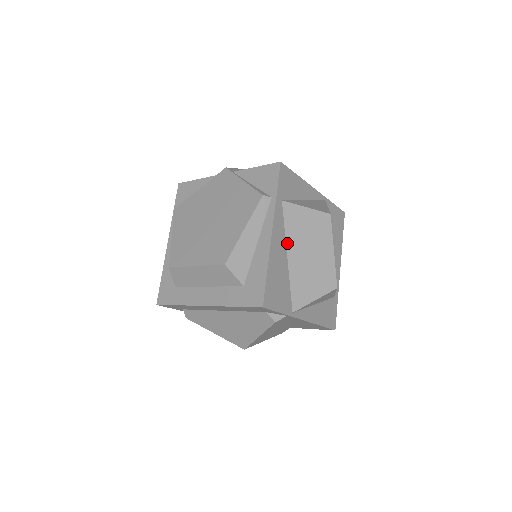
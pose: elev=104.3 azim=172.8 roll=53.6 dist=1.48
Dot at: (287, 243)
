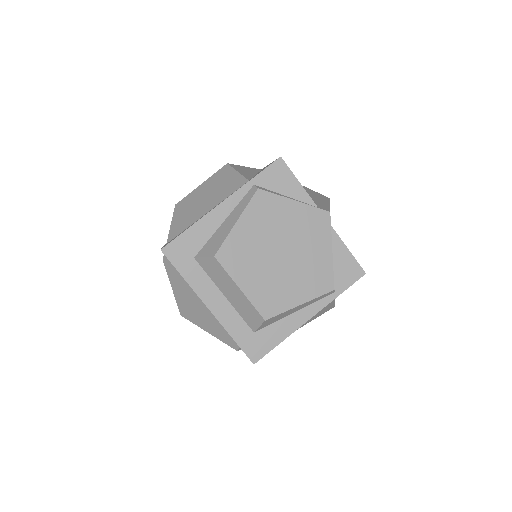
Dot at: occluded
